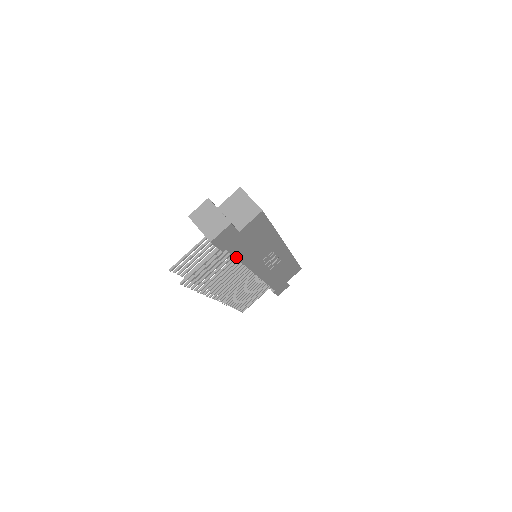
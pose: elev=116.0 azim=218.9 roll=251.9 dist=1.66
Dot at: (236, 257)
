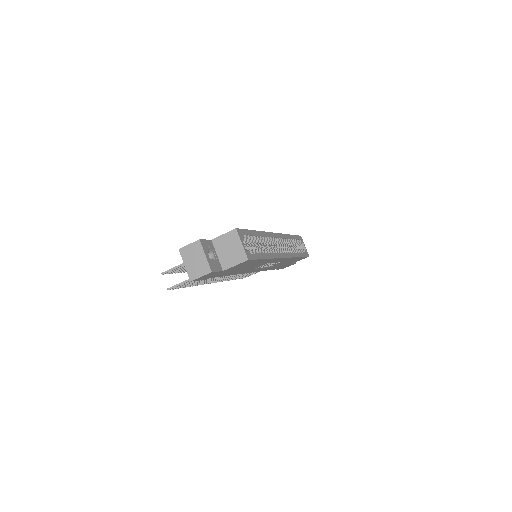
Dot at: (224, 275)
